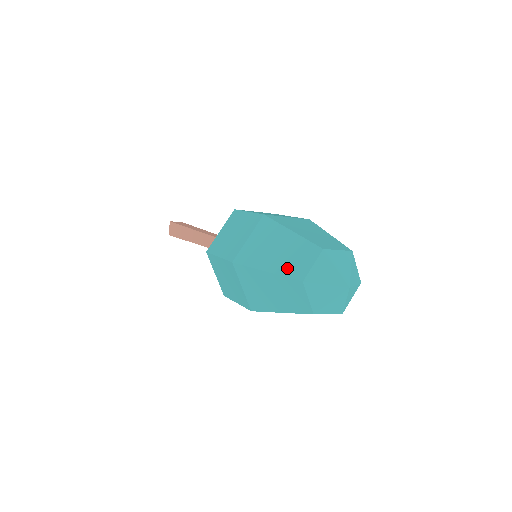
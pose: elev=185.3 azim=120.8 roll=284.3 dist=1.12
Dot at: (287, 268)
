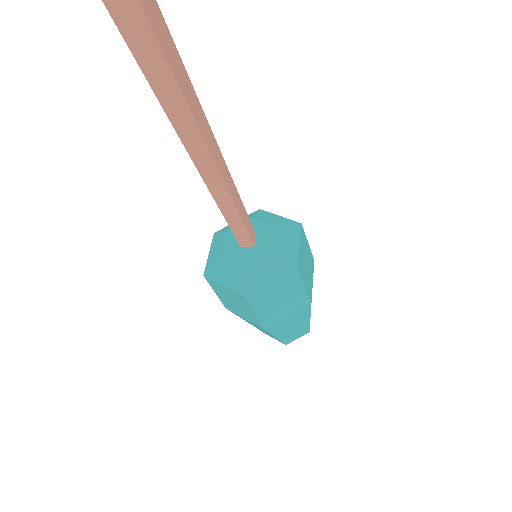
Dot at: (287, 338)
